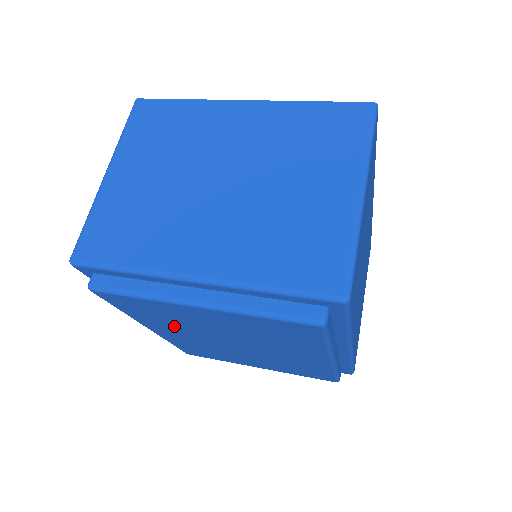
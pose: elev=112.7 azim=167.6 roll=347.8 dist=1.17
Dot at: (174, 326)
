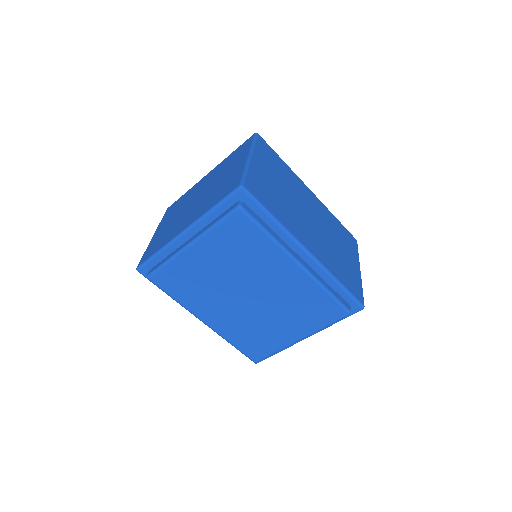
Dot at: (207, 297)
